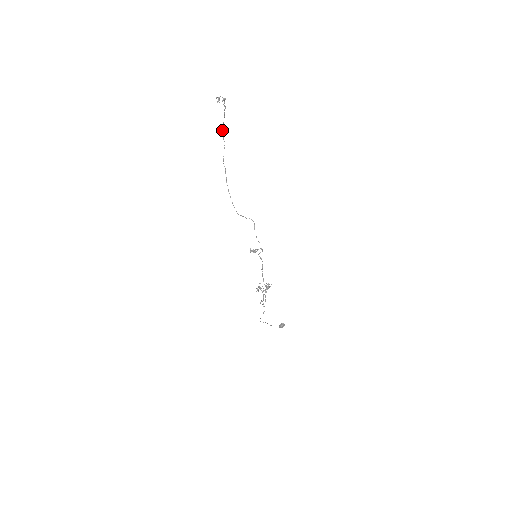
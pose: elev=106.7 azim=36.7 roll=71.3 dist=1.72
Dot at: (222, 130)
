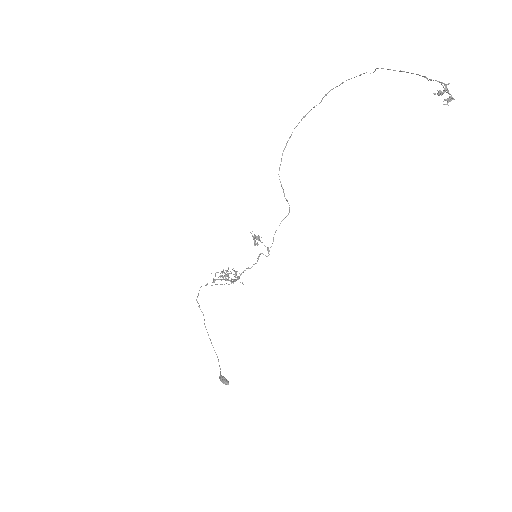
Dot at: occluded
